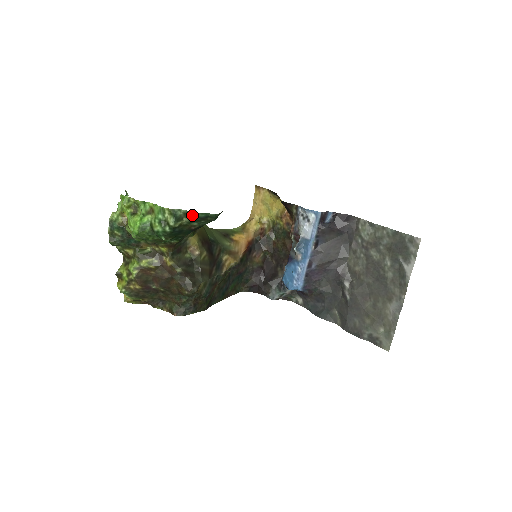
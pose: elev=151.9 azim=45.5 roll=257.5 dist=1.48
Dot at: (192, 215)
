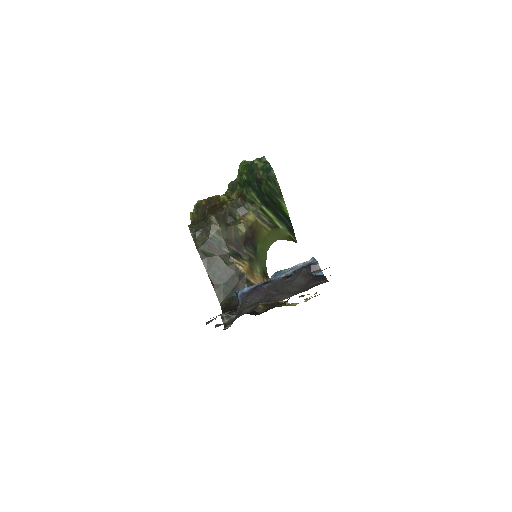
Dot at: (266, 164)
